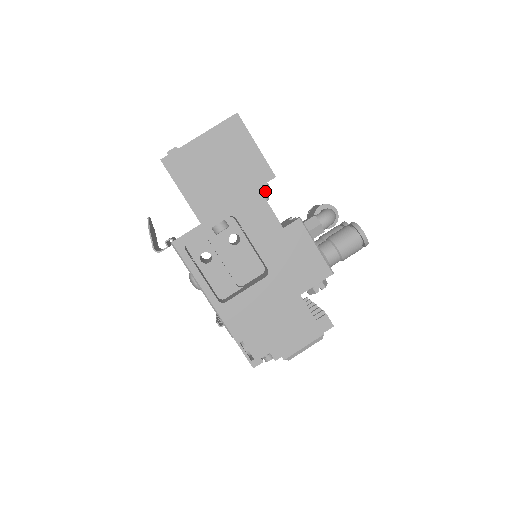
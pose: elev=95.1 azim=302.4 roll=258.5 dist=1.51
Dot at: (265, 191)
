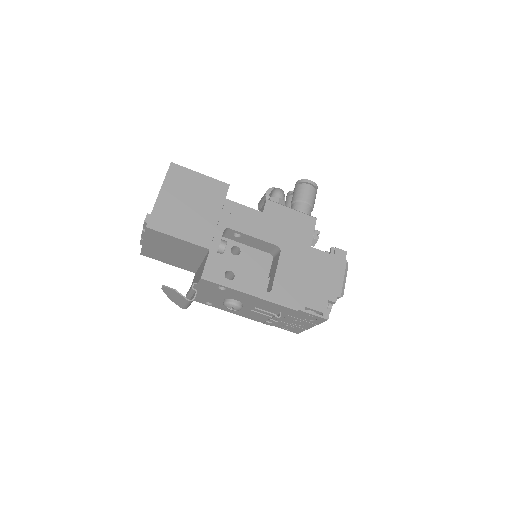
Dot at: occluded
